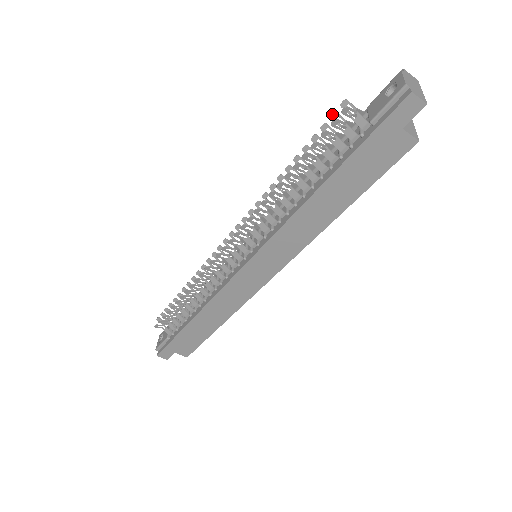
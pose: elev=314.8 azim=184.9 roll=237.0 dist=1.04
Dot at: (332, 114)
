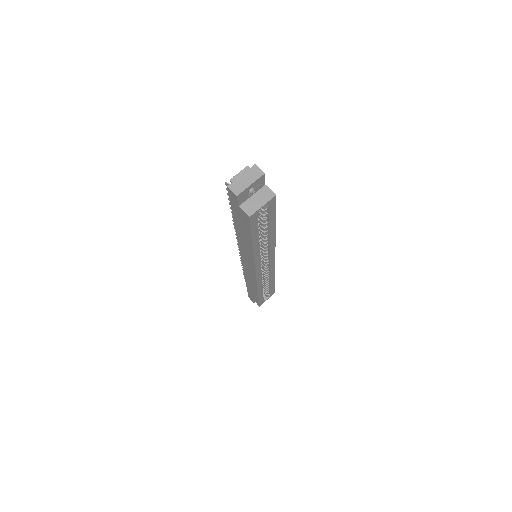
Dot at: occluded
